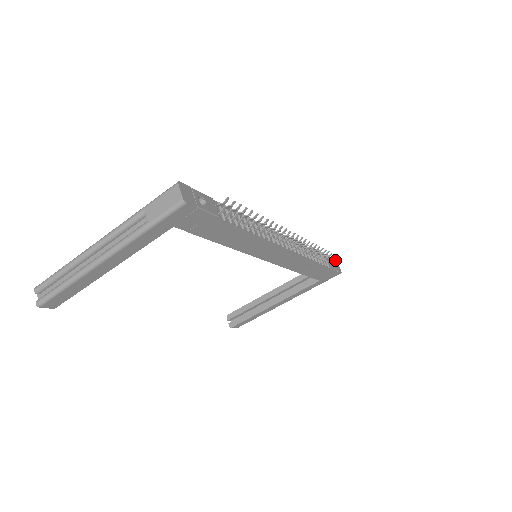
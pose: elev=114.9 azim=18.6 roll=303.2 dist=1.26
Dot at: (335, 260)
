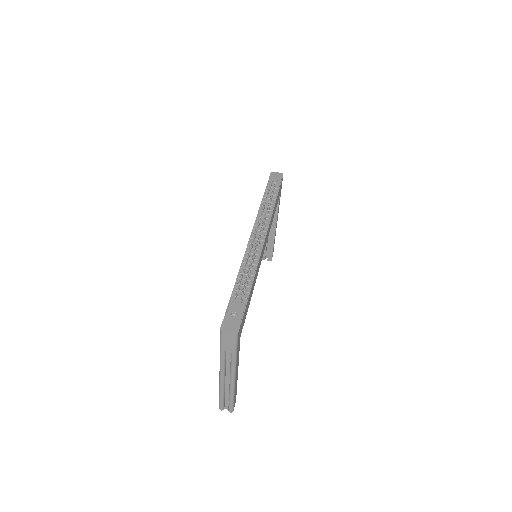
Dot at: (271, 173)
